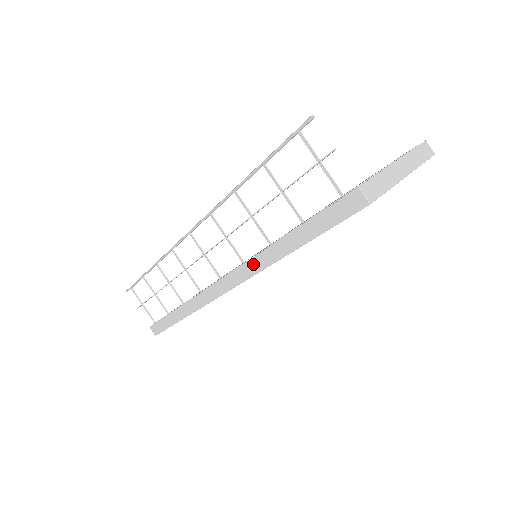
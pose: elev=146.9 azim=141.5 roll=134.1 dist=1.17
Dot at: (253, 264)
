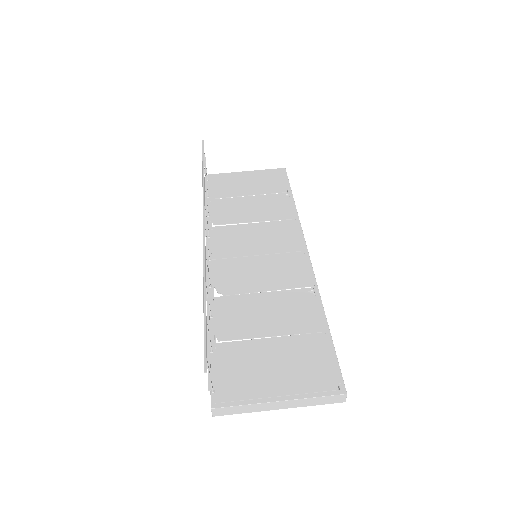
Dot at: (209, 298)
